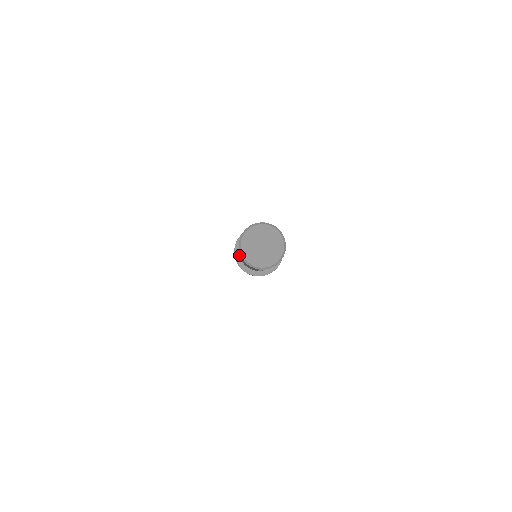
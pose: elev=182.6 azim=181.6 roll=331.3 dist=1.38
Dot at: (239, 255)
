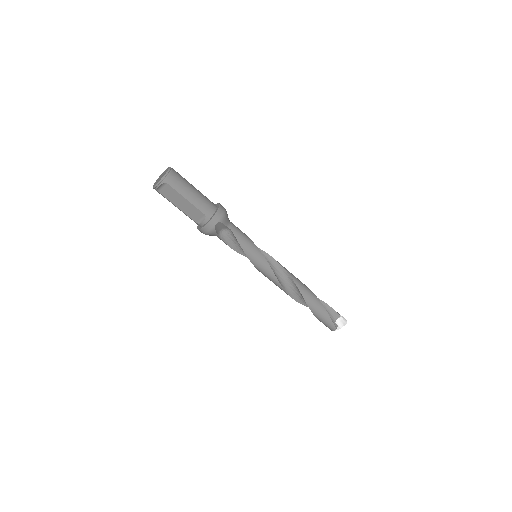
Dot at: occluded
